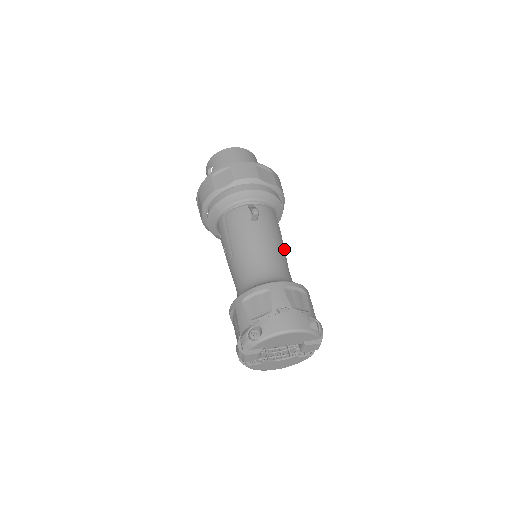
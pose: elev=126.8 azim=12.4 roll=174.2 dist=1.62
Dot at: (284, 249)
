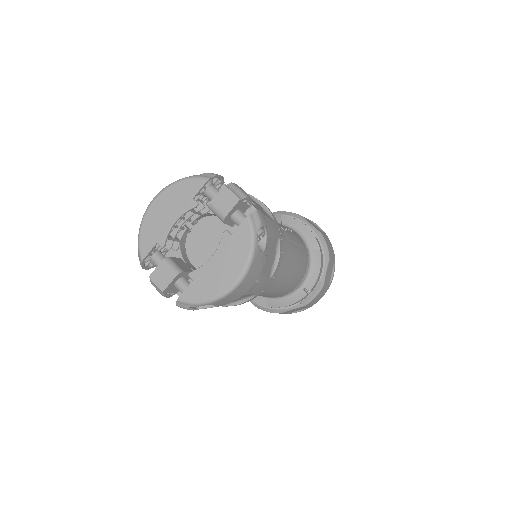
Dot at: occluded
